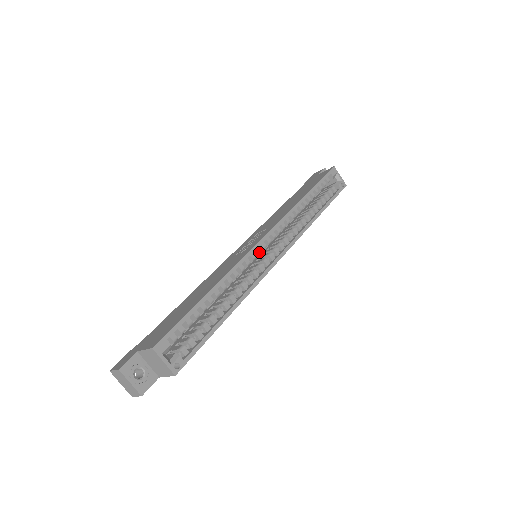
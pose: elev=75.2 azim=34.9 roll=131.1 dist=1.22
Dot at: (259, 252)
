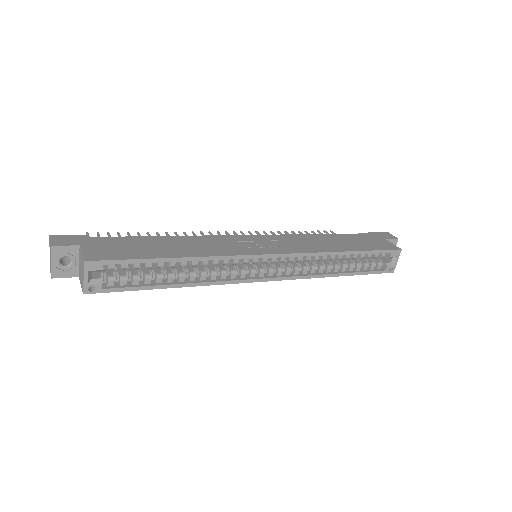
Dot at: (255, 261)
